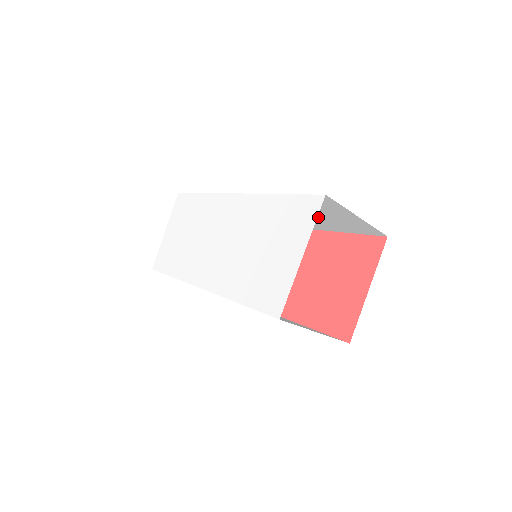
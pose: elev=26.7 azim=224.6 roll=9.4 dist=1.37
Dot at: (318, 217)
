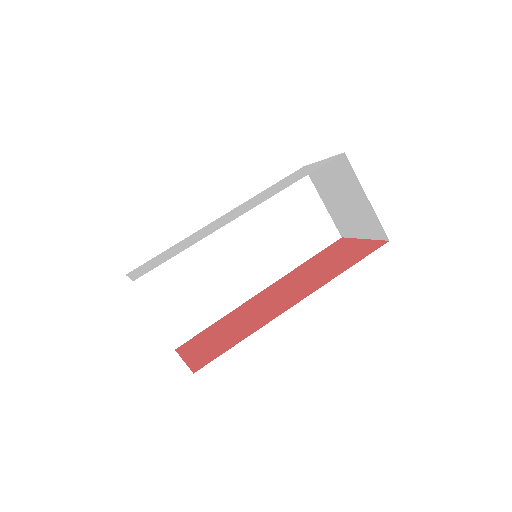
Dot at: (289, 231)
